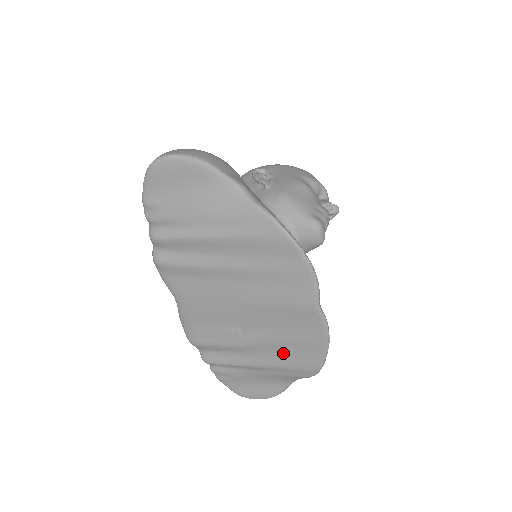
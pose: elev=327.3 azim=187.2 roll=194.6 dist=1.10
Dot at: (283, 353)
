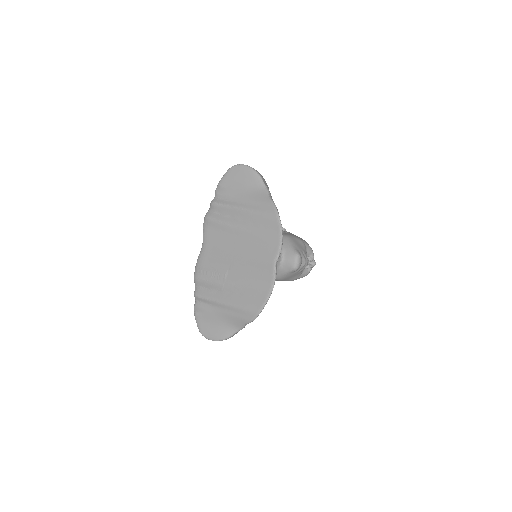
Dot at: (243, 296)
